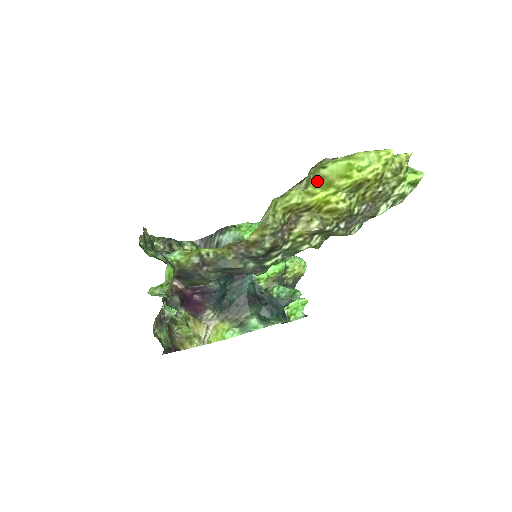
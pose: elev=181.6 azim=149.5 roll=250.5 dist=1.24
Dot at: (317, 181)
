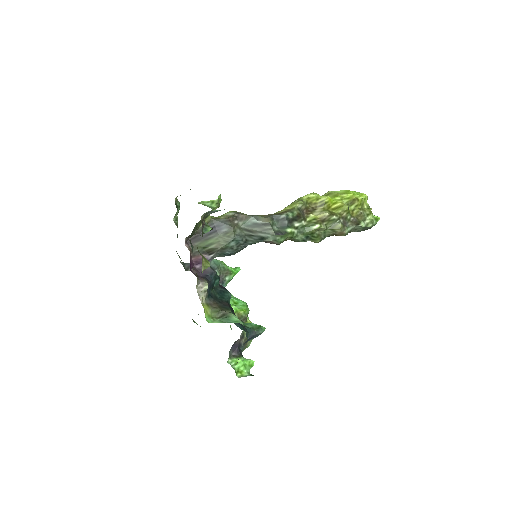
Dot at: (327, 195)
